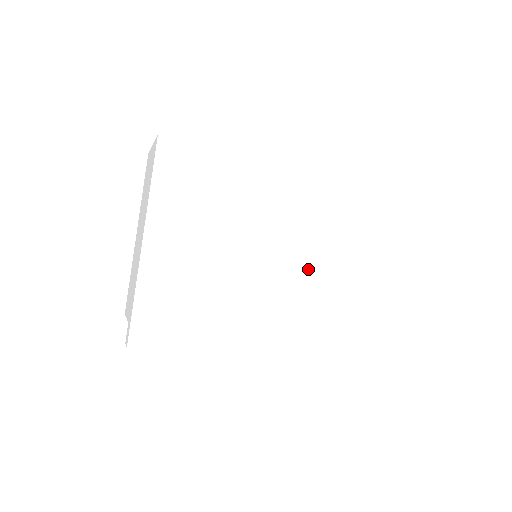
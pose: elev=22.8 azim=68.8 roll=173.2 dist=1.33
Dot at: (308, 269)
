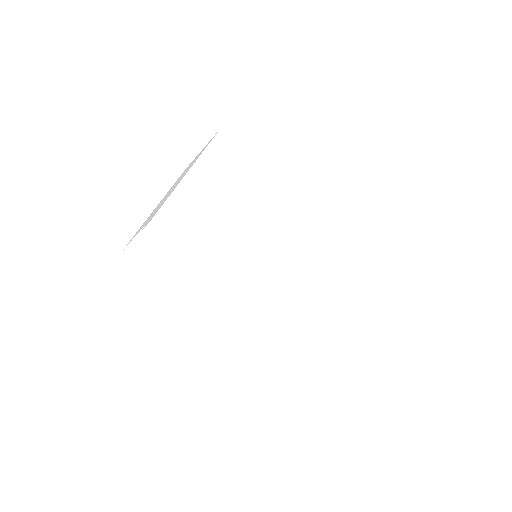
Dot at: (304, 268)
